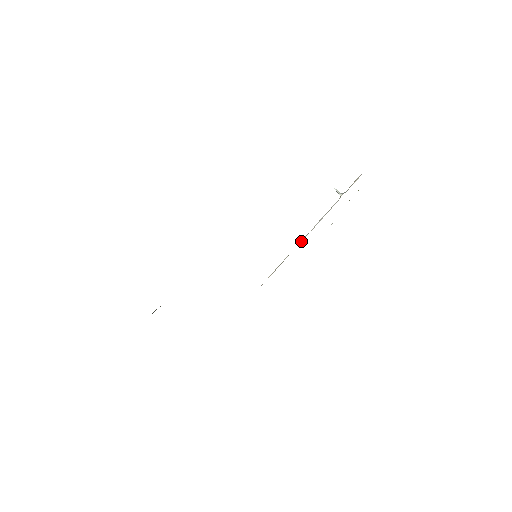
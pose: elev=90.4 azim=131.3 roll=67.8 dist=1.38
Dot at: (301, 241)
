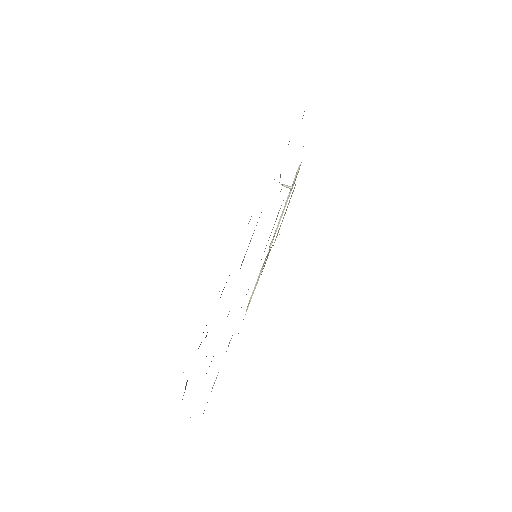
Dot at: (270, 247)
